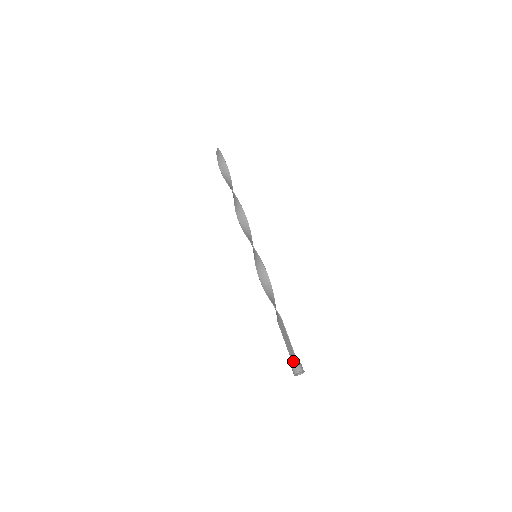
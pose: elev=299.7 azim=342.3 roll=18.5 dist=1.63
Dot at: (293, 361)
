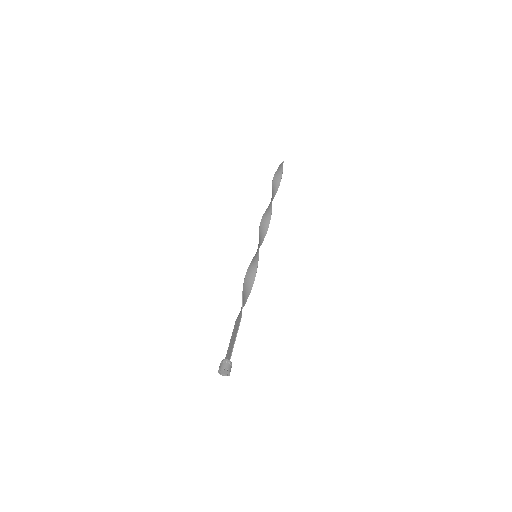
Dot at: occluded
